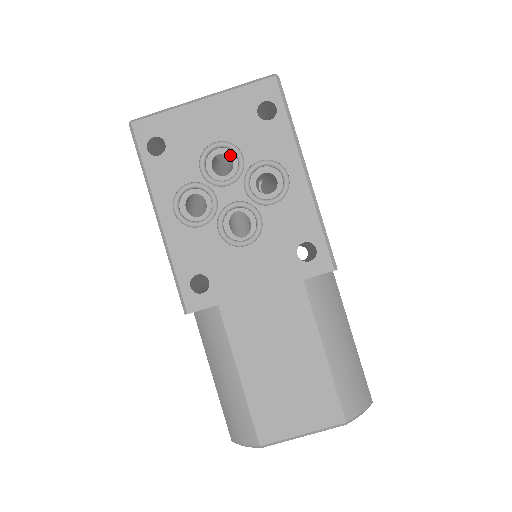
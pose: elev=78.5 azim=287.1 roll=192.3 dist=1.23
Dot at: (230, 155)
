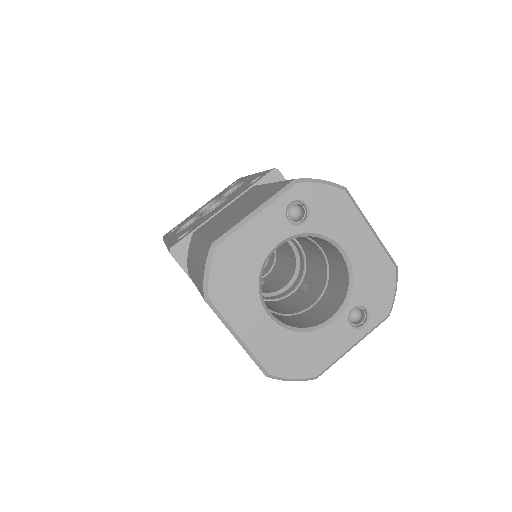
Dot at: occluded
